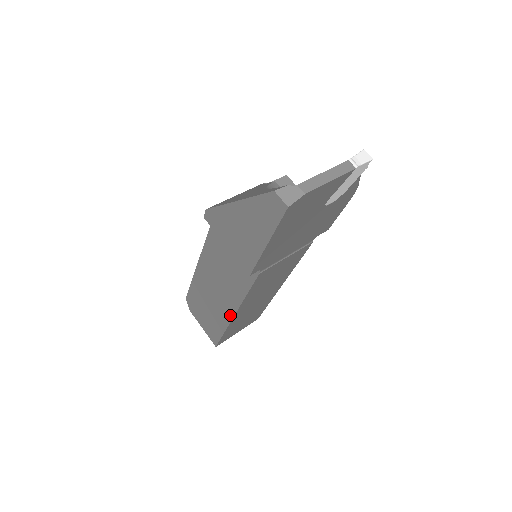
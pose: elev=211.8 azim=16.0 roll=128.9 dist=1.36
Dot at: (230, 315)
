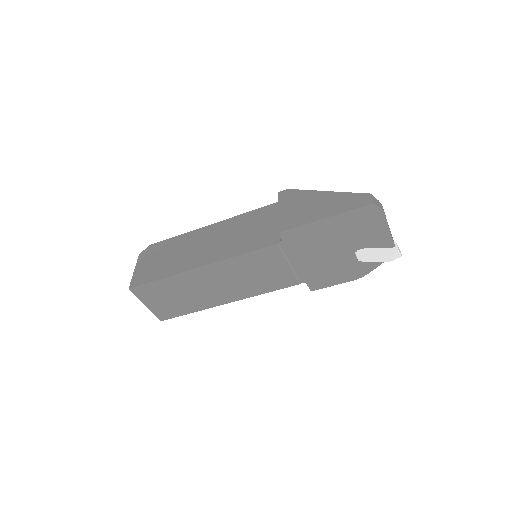
Dot at: (195, 266)
